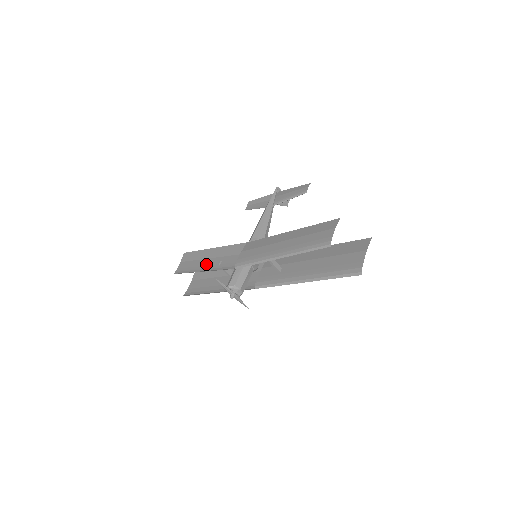
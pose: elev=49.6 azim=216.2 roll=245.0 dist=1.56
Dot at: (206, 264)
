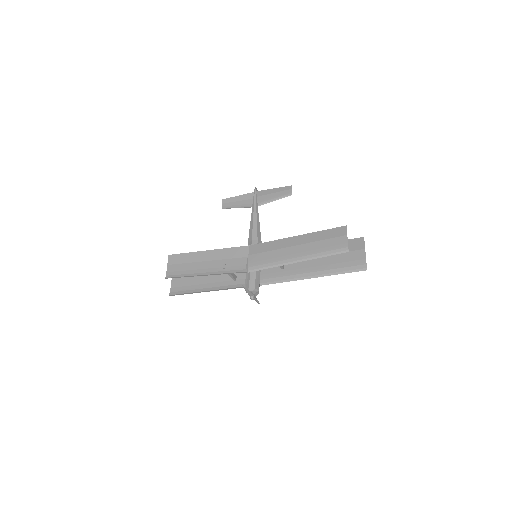
Dot at: (206, 267)
